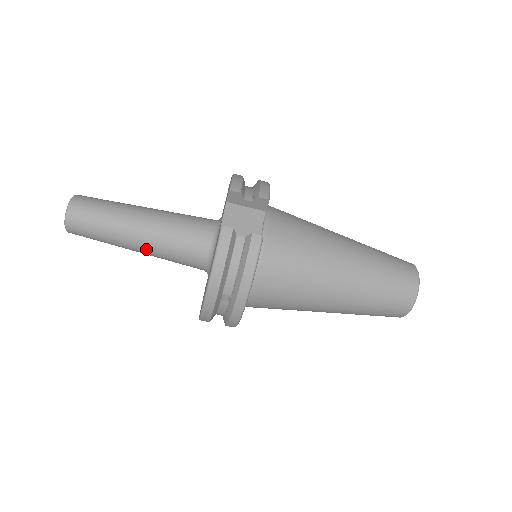
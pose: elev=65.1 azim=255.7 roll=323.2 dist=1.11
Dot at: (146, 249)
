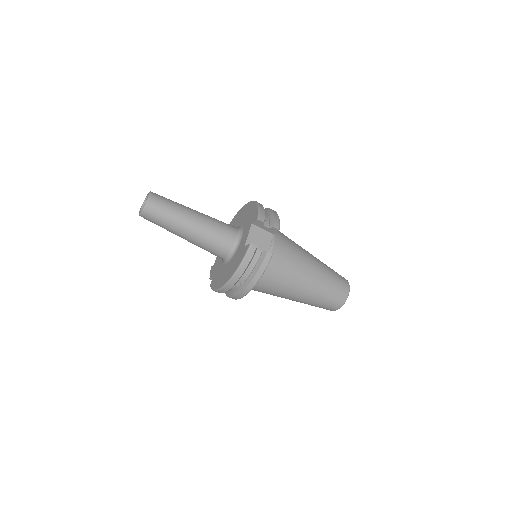
Dot at: (191, 239)
